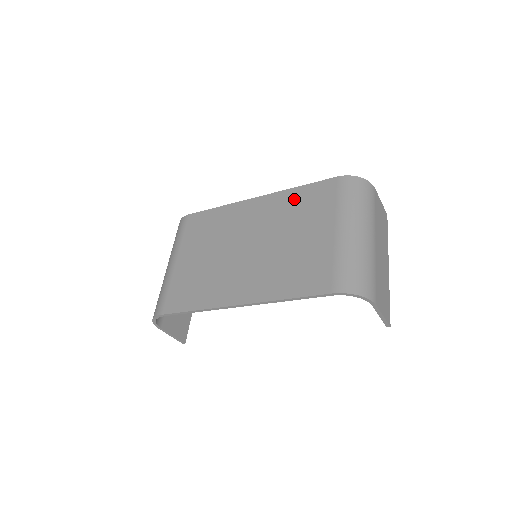
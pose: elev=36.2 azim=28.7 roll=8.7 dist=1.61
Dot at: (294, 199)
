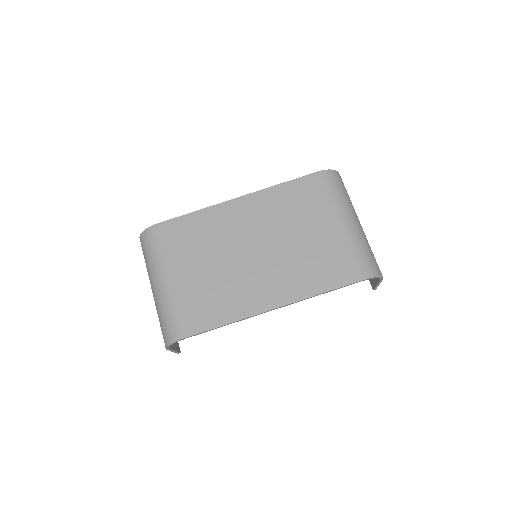
Dot at: (282, 197)
